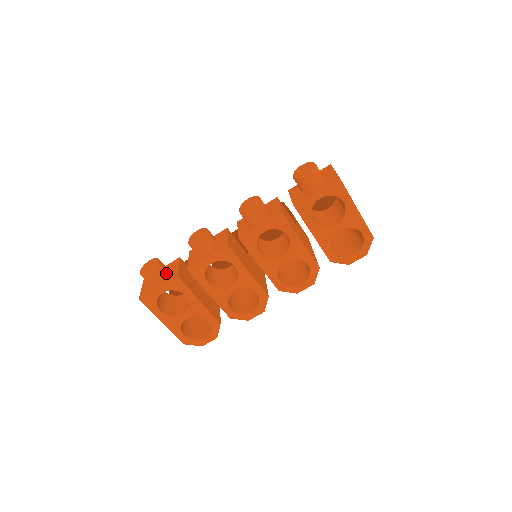
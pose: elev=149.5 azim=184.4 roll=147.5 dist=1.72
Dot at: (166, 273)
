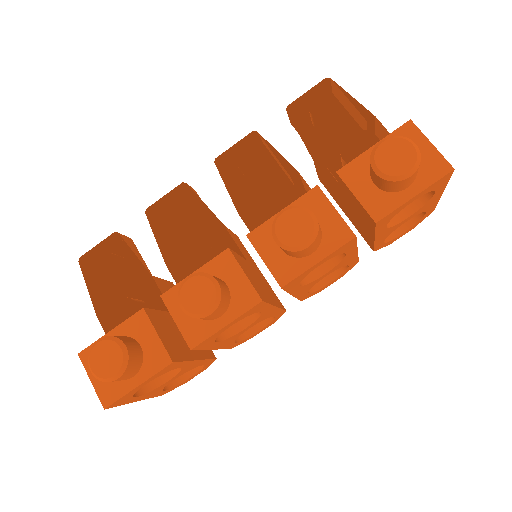
Dot at: (140, 355)
